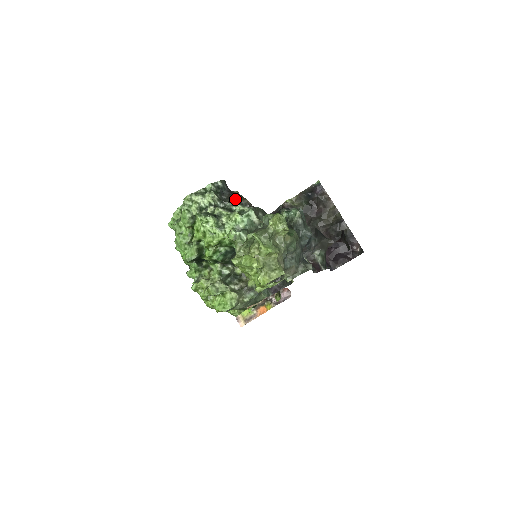
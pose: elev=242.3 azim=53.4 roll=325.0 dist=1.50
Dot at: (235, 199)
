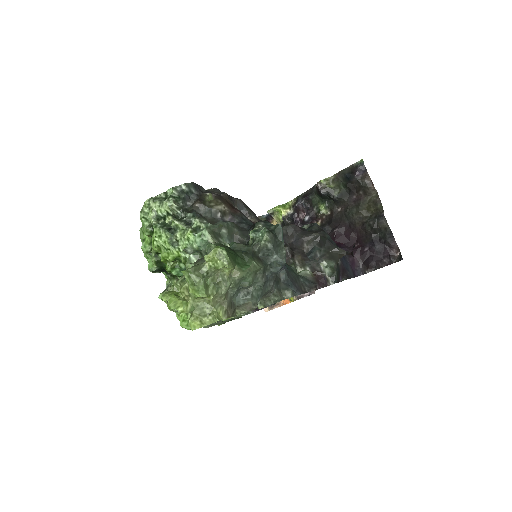
Dot at: (201, 207)
